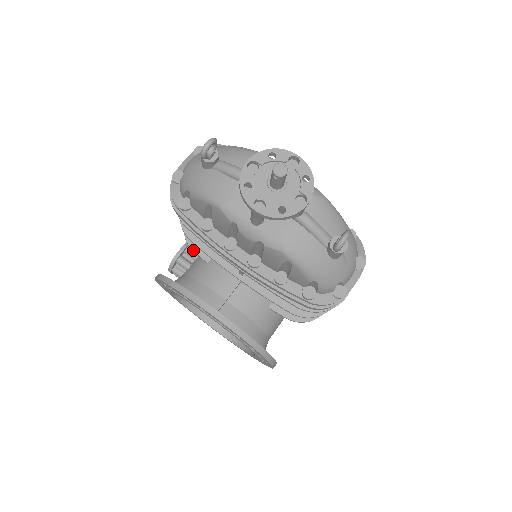
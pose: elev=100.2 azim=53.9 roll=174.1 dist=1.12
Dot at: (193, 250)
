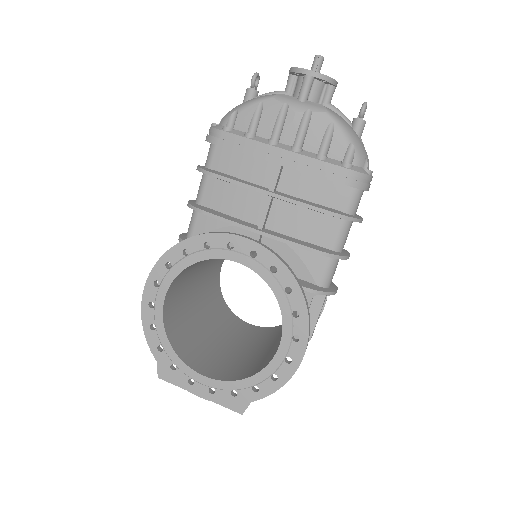
Dot at: occluded
